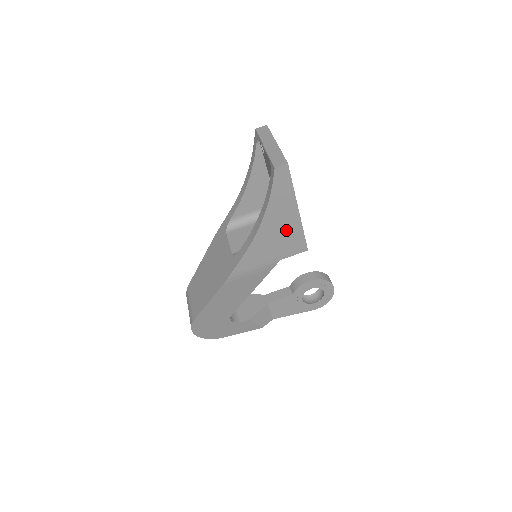
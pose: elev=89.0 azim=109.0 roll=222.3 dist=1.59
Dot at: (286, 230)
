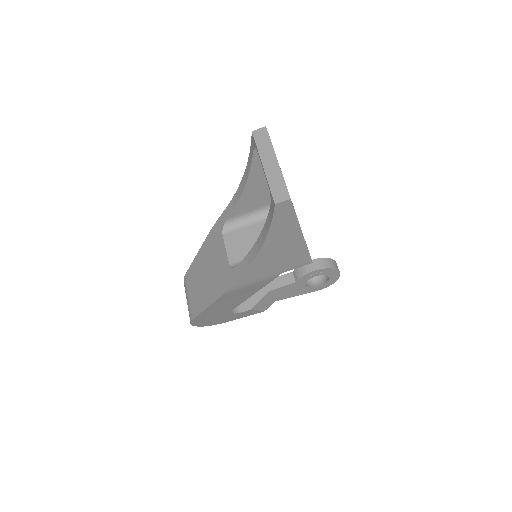
Dot at: (288, 251)
